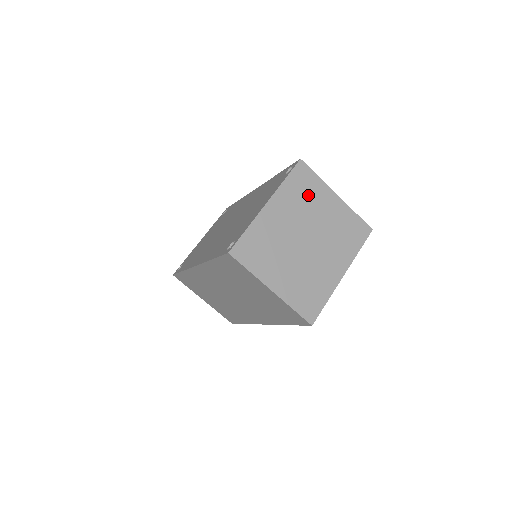
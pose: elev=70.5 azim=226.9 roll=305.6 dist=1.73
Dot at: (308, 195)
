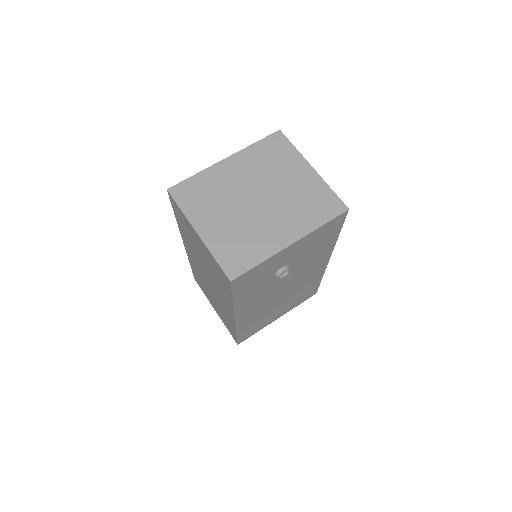
Dot at: (276, 161)
